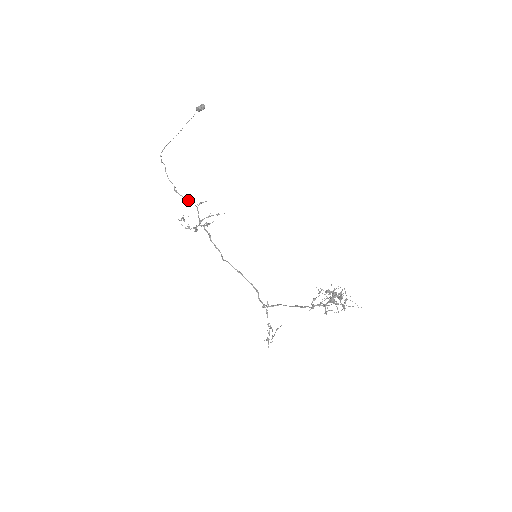
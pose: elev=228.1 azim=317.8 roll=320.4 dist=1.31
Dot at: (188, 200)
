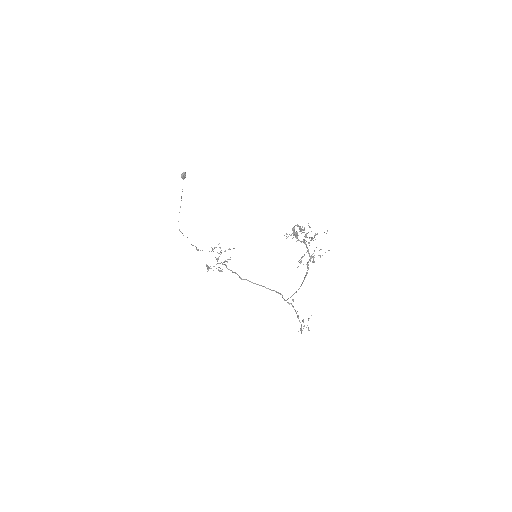
Dot at: occluded
